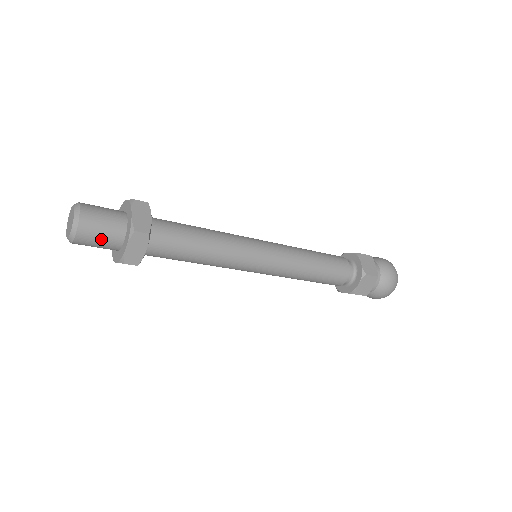
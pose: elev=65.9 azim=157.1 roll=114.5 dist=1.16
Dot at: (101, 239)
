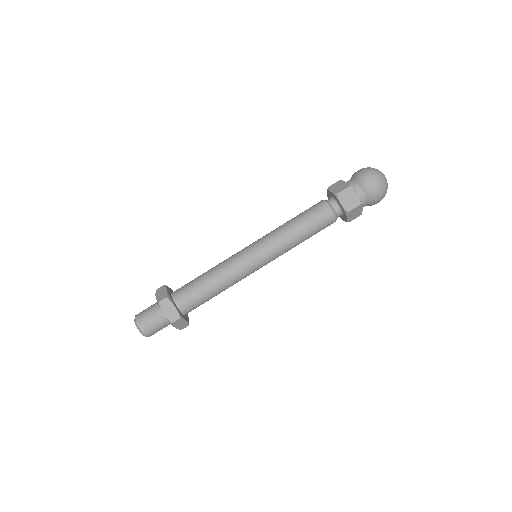
Dot at: (154, 322)
